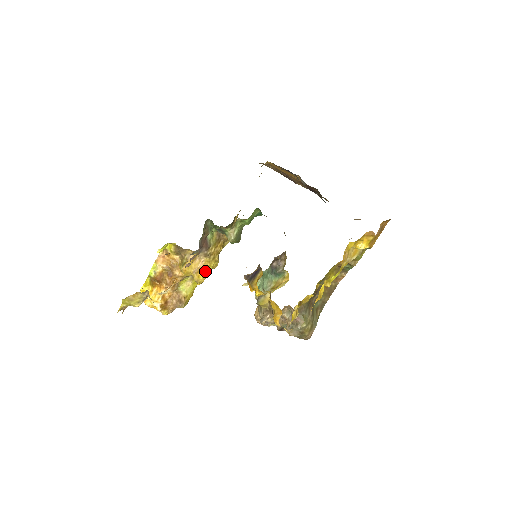
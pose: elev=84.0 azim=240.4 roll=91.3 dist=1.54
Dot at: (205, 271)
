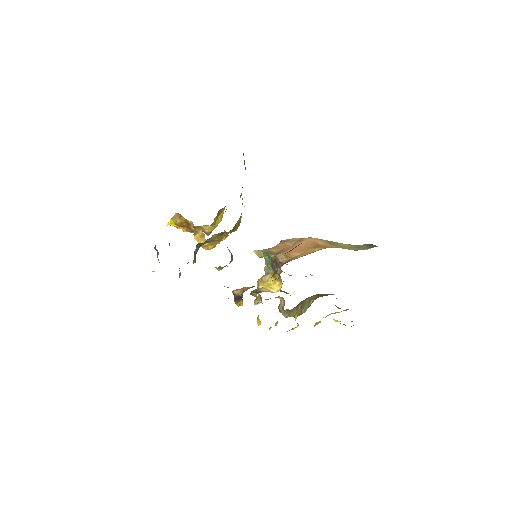
Dot at: (213, 245)
